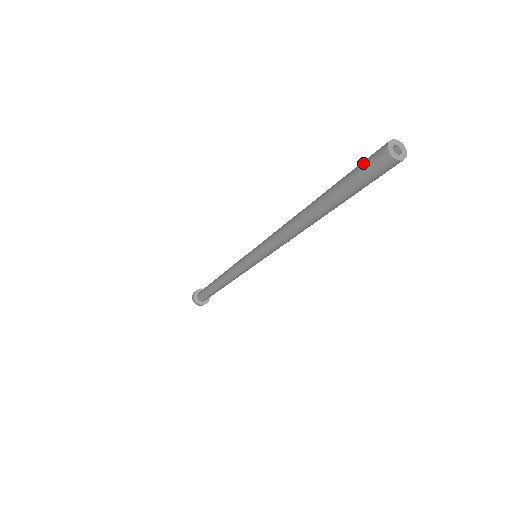
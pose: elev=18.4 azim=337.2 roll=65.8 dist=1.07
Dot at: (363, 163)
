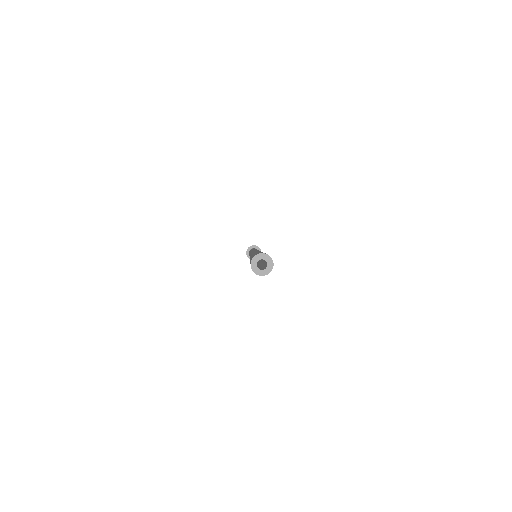
Dot at: occluded
